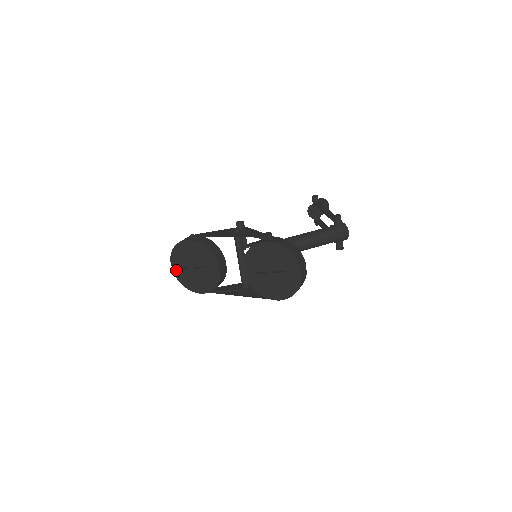
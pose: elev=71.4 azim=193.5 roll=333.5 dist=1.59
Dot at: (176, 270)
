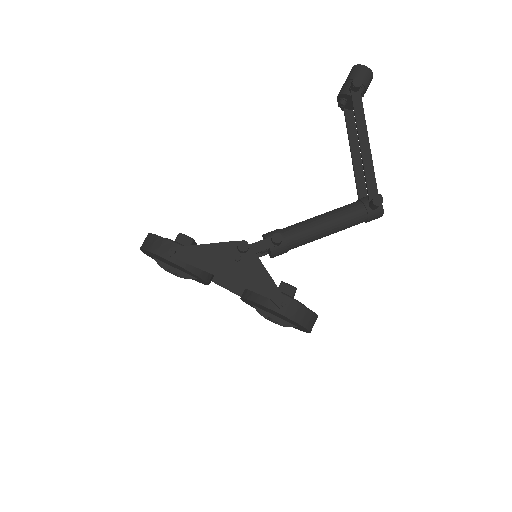
Dot at: (148, 255)
